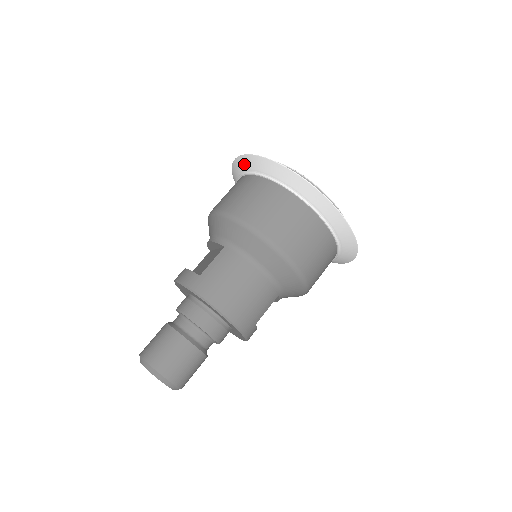
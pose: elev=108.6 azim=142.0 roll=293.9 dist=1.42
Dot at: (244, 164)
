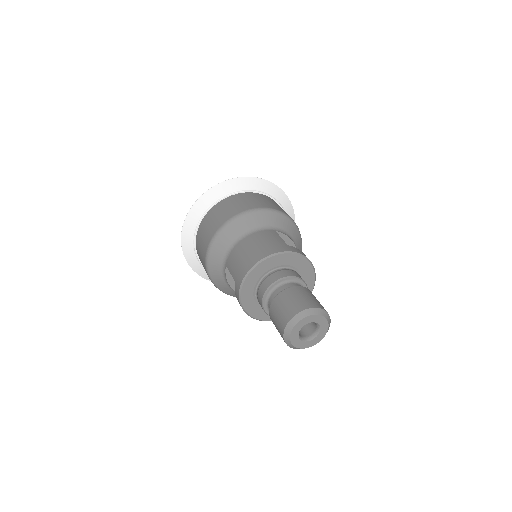
Dot at: (191, 258)
